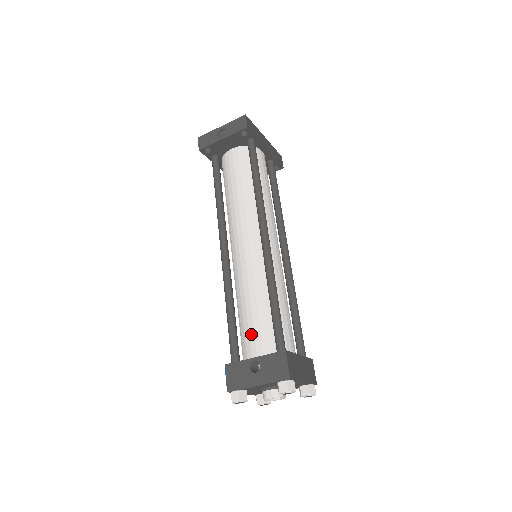
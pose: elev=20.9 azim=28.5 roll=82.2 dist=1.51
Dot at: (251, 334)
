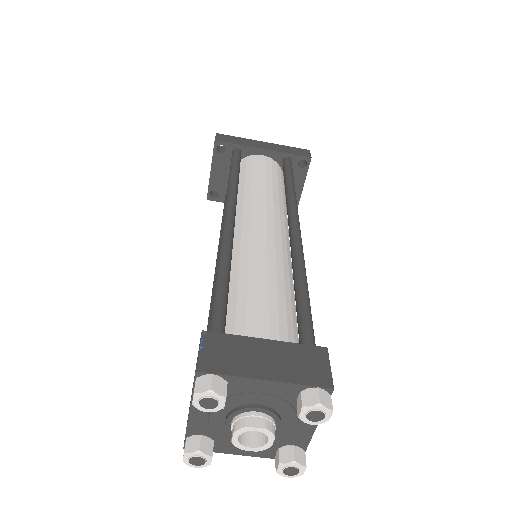
Dot at: occluded
